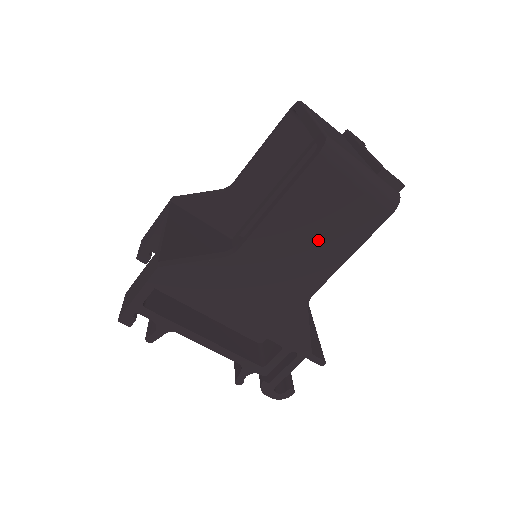
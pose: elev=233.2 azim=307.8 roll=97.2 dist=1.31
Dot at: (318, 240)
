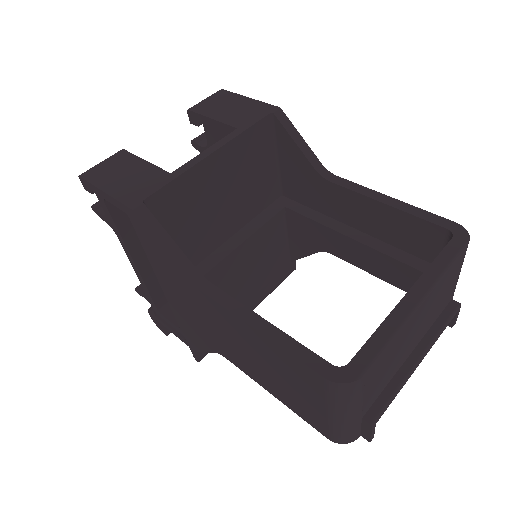
Dot at: (263, 368)
